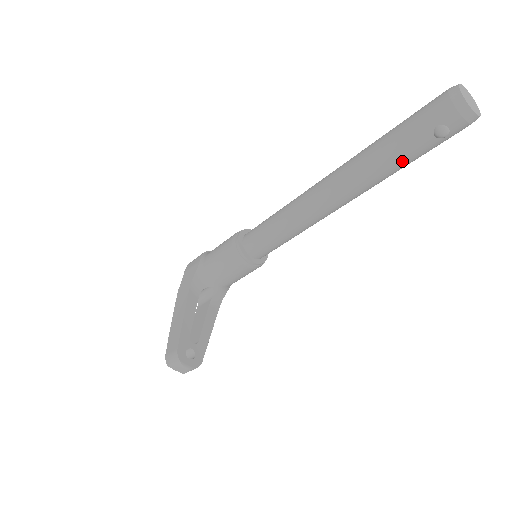
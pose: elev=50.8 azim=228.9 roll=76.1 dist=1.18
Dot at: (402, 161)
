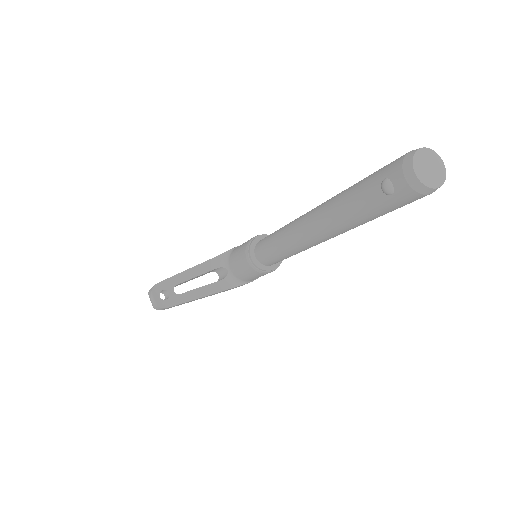
Dot at: (357, 207)
